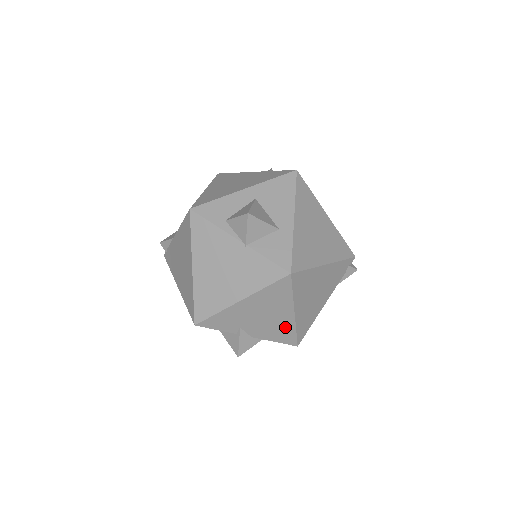
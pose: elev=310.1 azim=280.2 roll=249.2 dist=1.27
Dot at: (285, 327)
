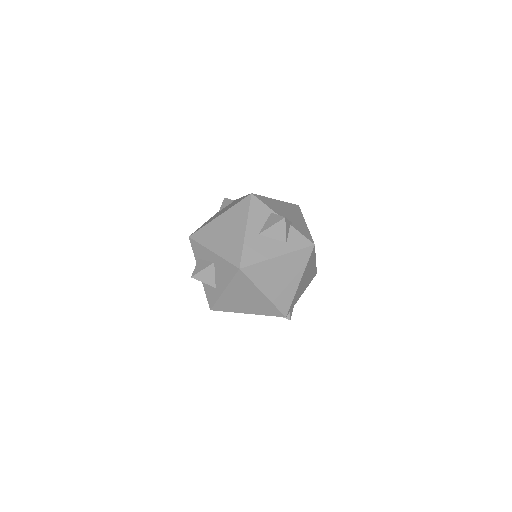
Dot at: occluded
